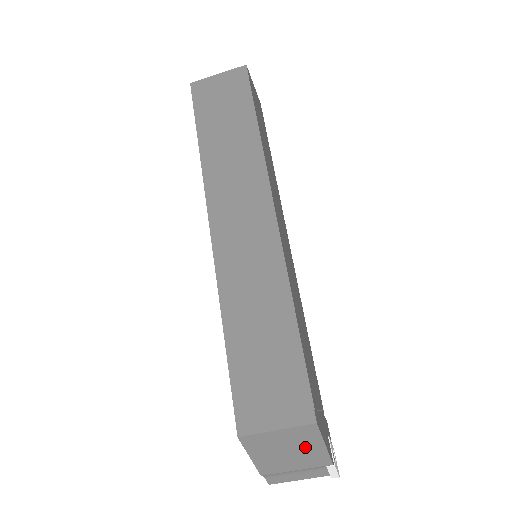
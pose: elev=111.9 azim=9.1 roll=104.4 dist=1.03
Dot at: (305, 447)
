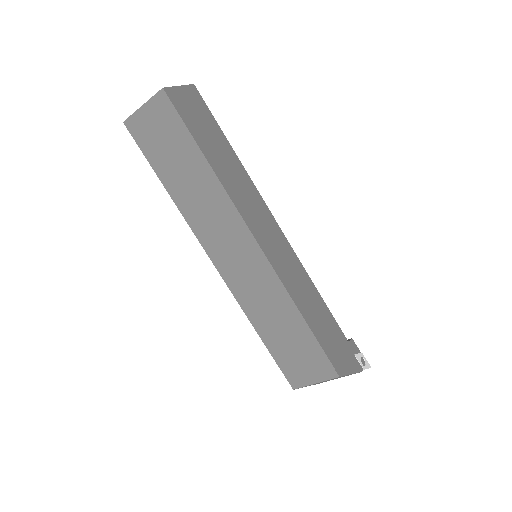
Dot at: occluded
